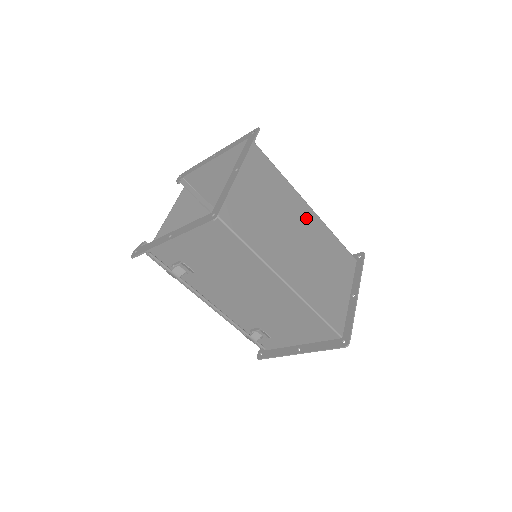
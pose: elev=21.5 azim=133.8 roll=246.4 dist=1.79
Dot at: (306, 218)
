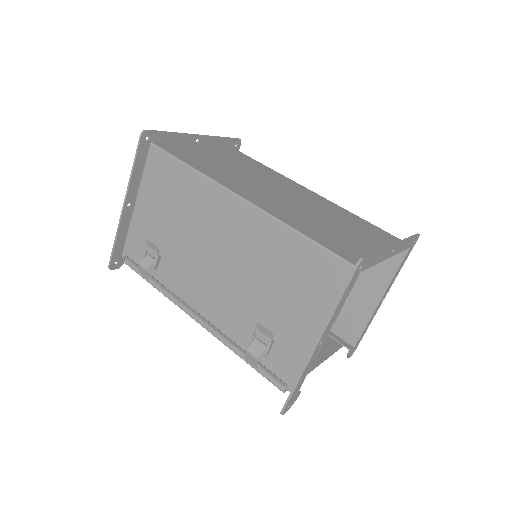
Dot at: (303, 193)
